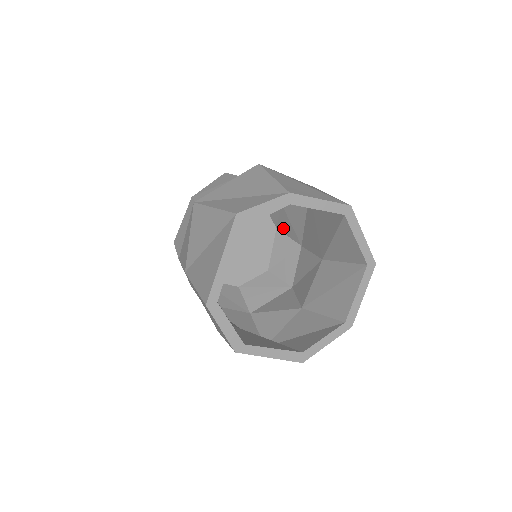
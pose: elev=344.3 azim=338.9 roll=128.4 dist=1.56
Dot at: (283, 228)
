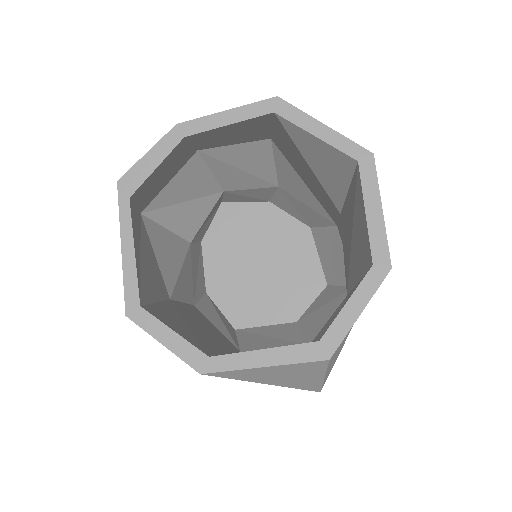
Dot at: (311, 220)
